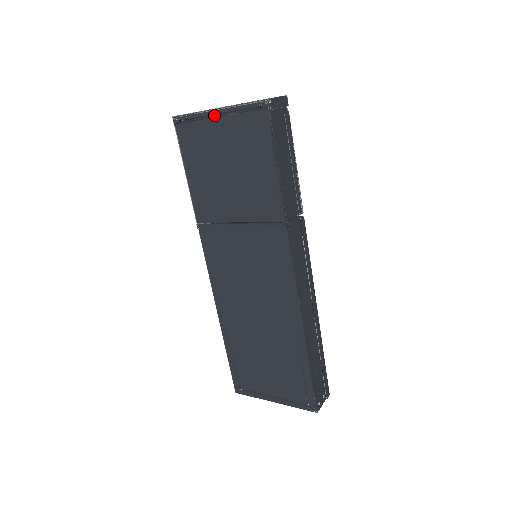
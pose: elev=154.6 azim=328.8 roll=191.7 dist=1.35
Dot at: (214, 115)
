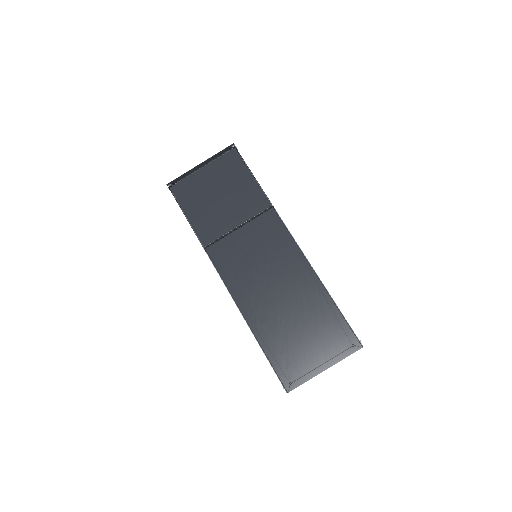
Dot at: (199, 169)
